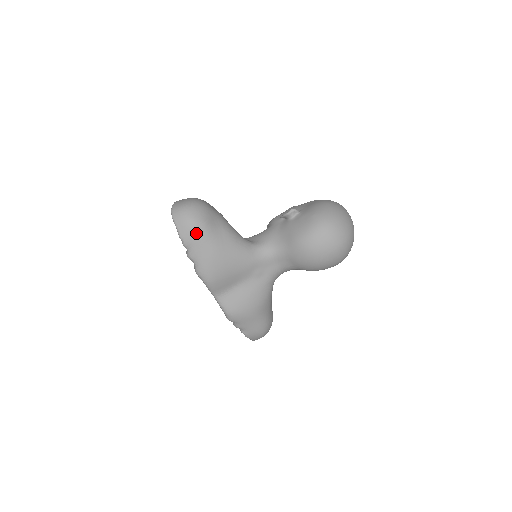
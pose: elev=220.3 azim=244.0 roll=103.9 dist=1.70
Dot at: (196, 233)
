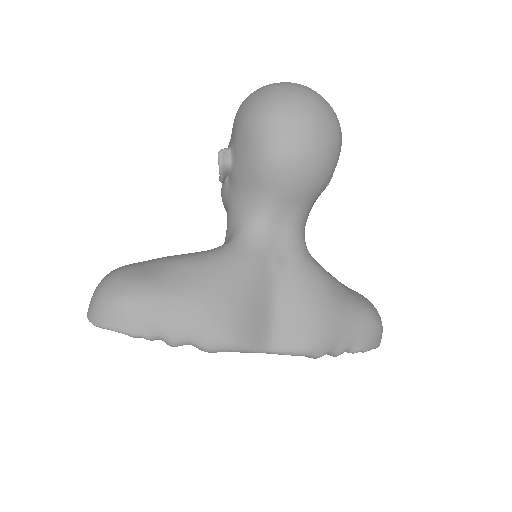
Dot at: (142, 306)
